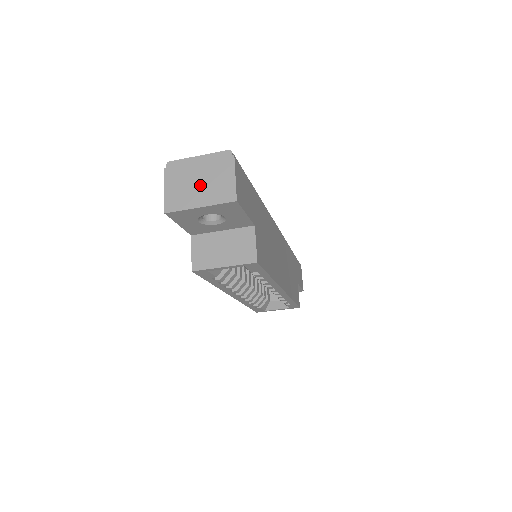
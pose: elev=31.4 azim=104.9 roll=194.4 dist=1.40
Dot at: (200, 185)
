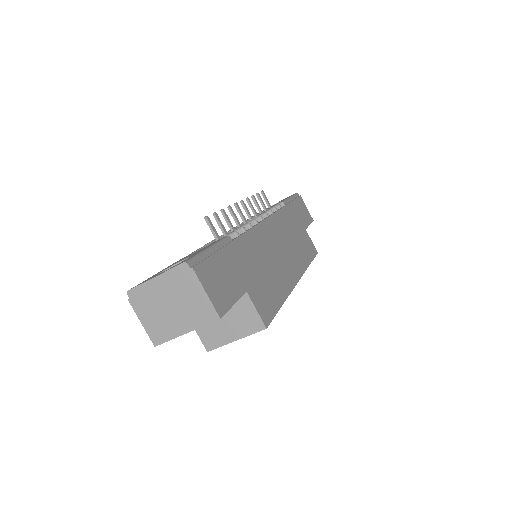
Dot at: (174, 310)
